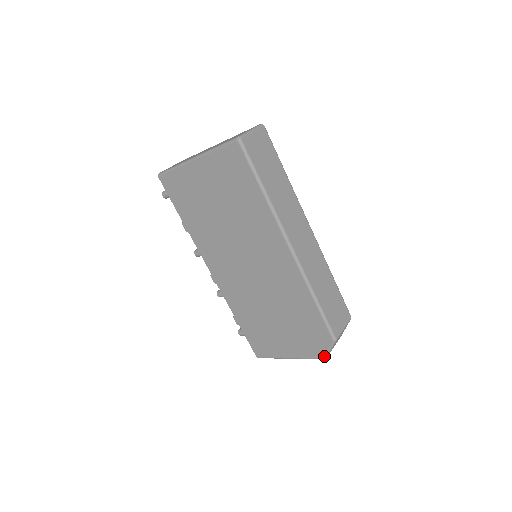
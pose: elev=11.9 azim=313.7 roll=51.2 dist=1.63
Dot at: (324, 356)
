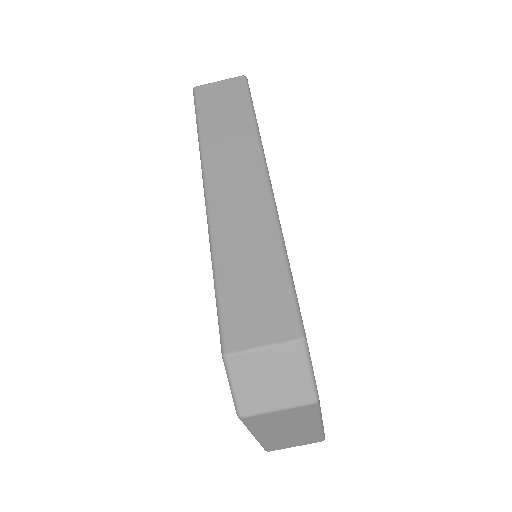
Dot at: (235, 406)
